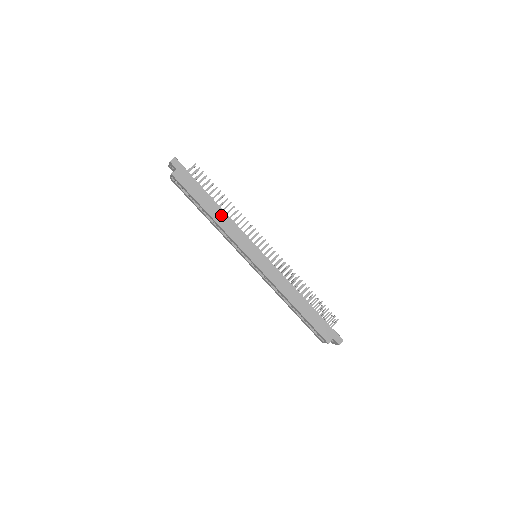
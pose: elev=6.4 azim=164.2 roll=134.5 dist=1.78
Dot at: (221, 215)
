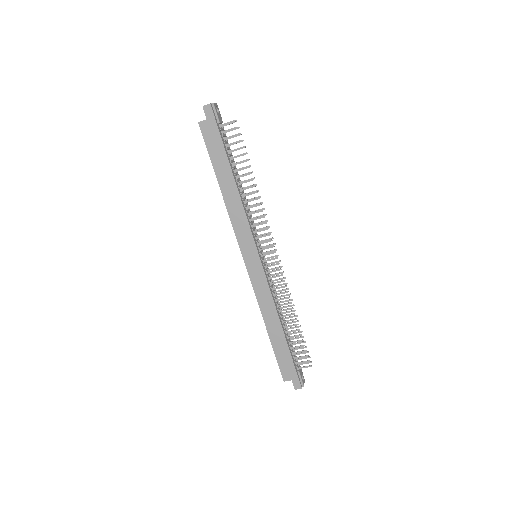
Dot at: (233, 196)
